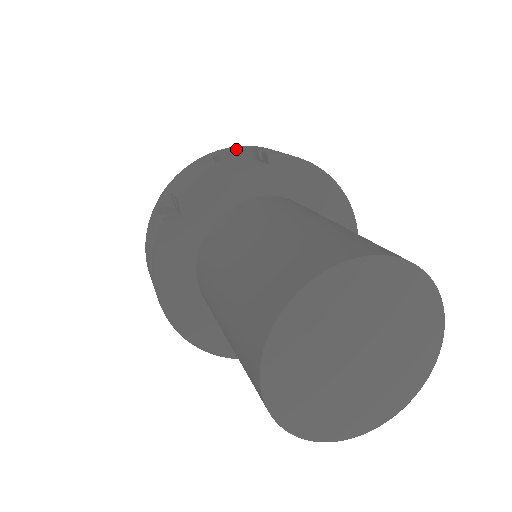
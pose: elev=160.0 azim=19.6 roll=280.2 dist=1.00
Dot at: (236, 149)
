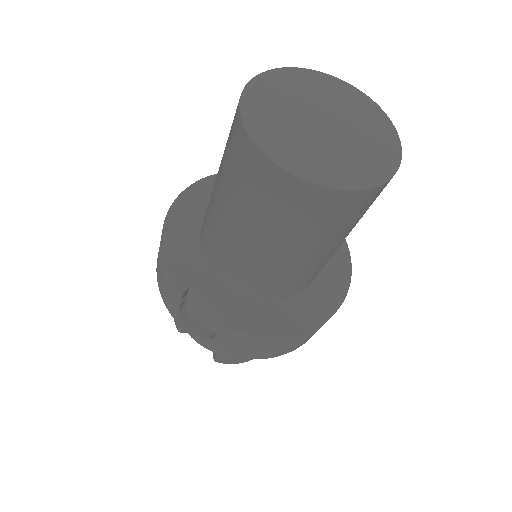
Dot at: occluded
